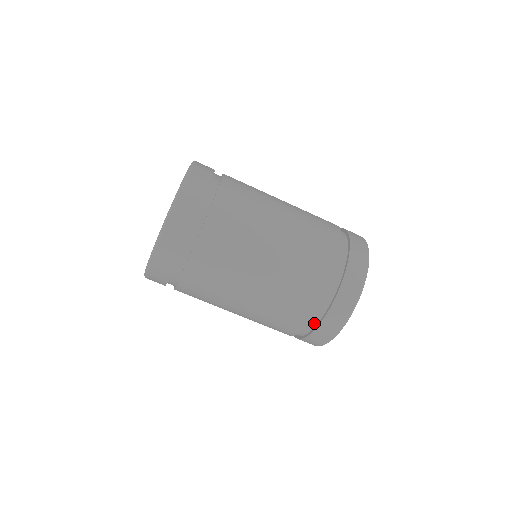
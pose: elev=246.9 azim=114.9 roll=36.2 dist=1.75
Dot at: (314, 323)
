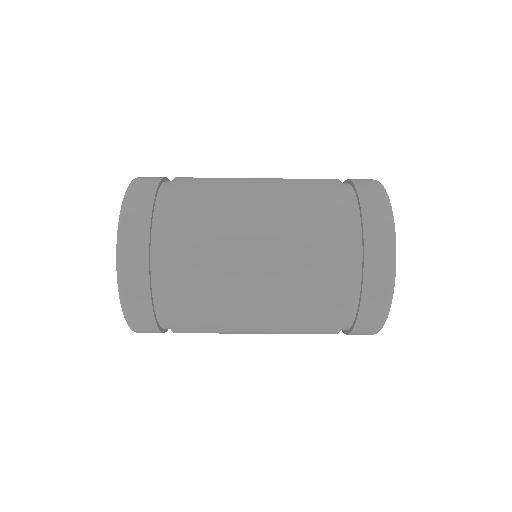
Dot at: occluded
